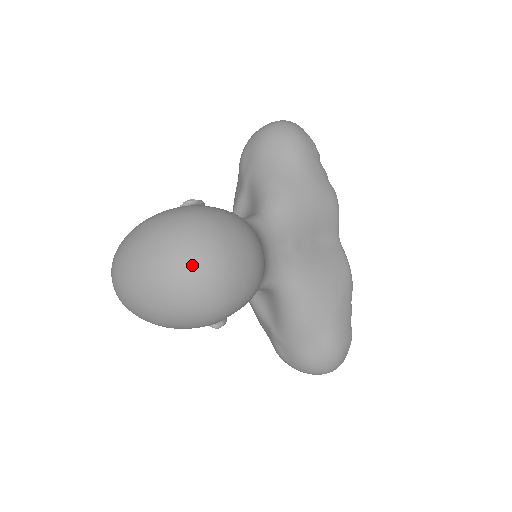
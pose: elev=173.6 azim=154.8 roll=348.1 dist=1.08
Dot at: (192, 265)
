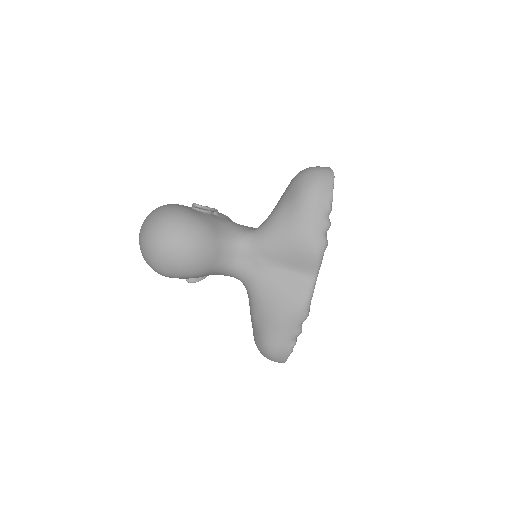
Dot at: (148, 241)
